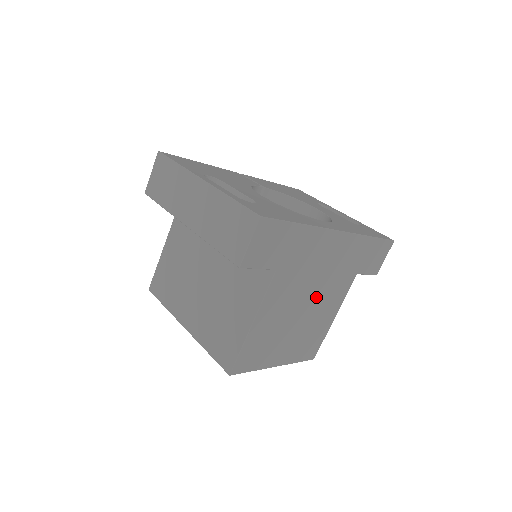
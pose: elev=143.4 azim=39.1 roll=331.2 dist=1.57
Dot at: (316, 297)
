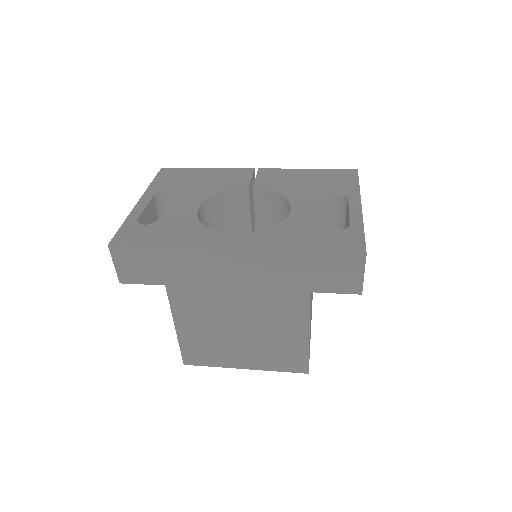
Dot at: (251, 312)
